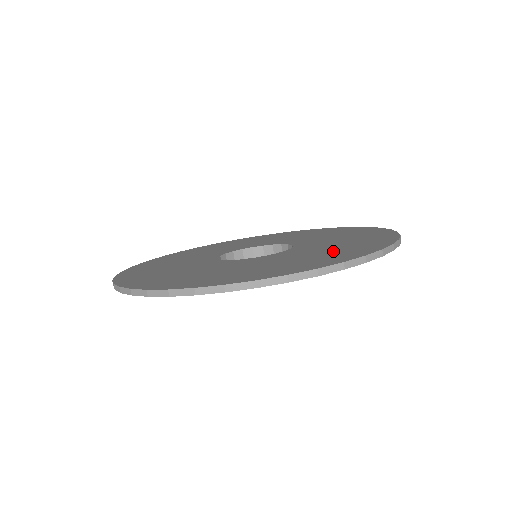
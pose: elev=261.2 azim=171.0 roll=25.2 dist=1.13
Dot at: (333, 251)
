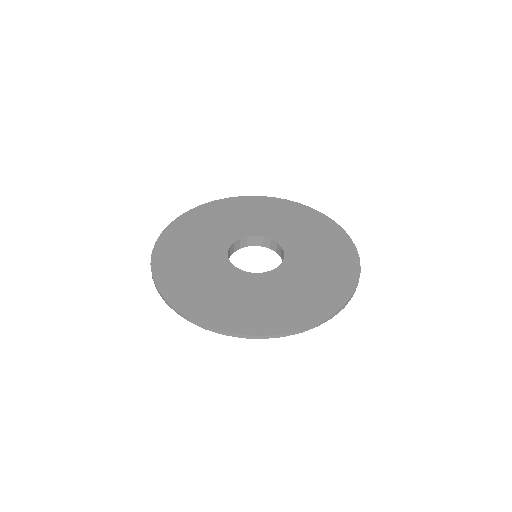
Dot at: (328, 268)
